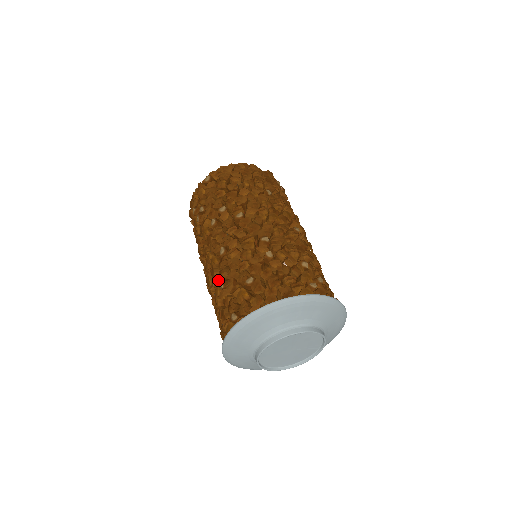
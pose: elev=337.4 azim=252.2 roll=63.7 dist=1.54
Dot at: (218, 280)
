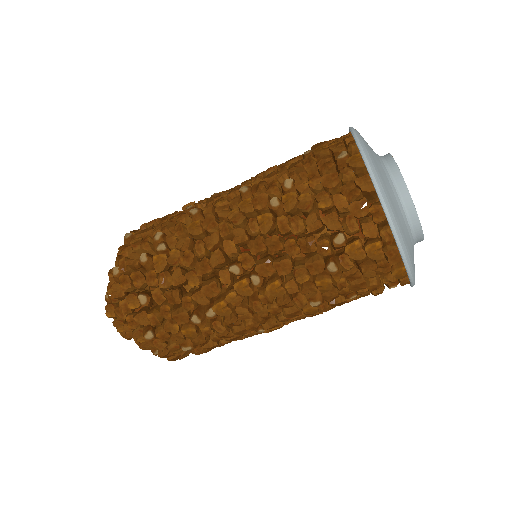
Dot at: (275, 197)
